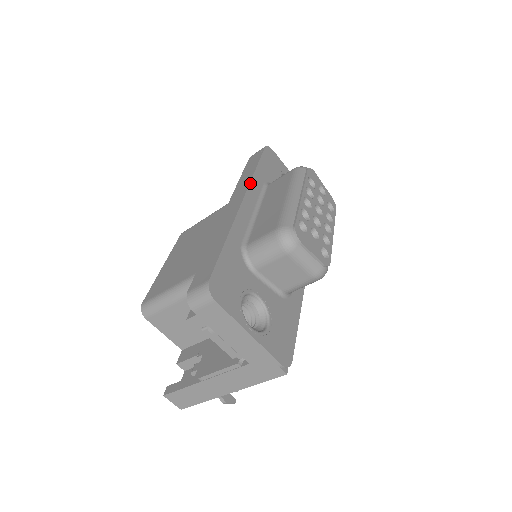
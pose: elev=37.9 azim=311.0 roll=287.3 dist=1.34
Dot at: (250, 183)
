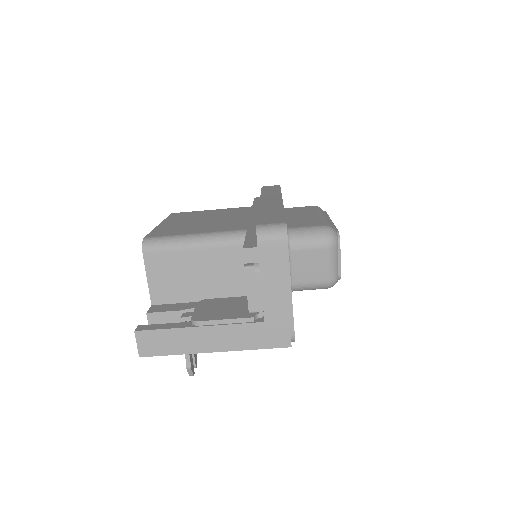
Dot at: occluded
